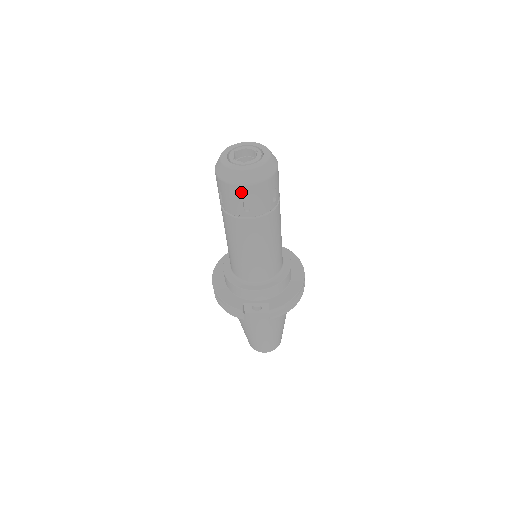
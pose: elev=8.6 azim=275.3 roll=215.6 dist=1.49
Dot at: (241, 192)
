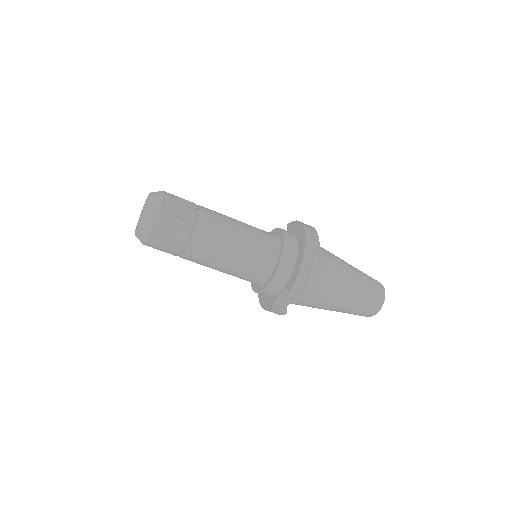
Dot at: (154, 243)
